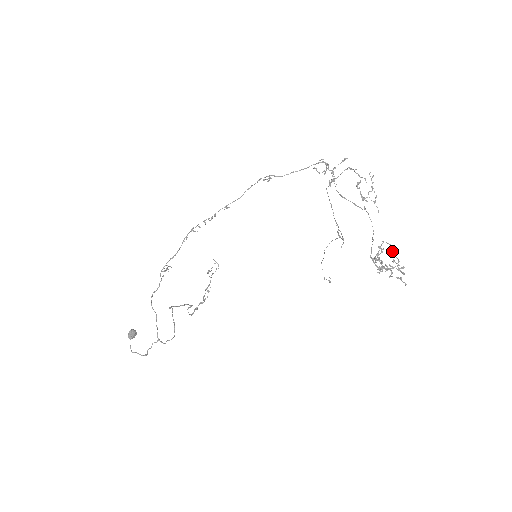
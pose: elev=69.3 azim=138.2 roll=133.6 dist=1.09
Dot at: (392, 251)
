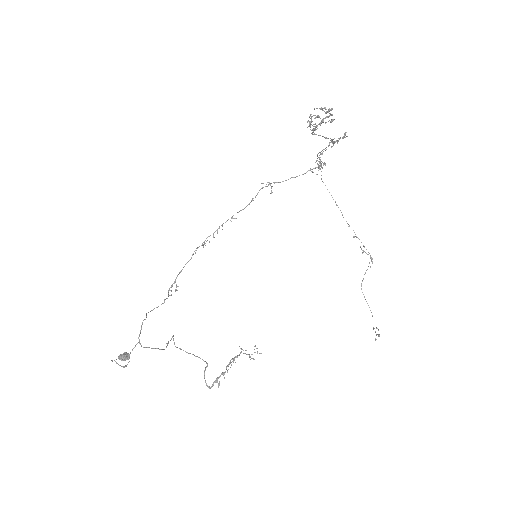
Dot at: occluded
